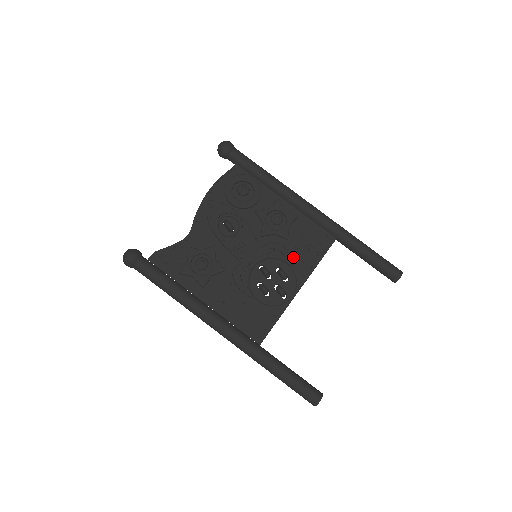
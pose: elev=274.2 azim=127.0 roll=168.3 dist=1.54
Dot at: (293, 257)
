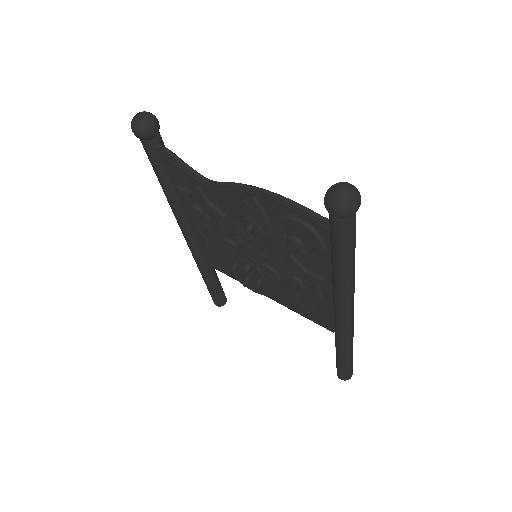
Dot at: (283, 292)
